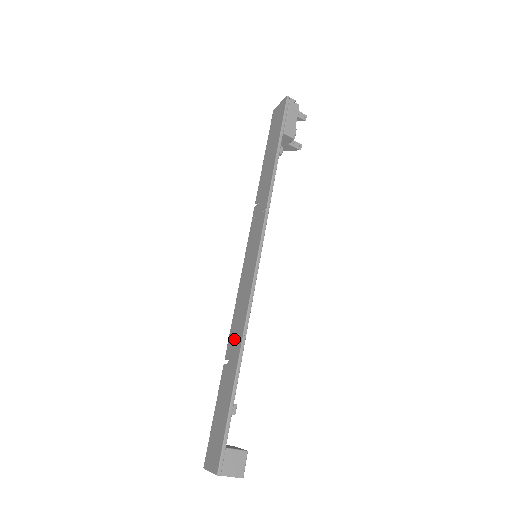
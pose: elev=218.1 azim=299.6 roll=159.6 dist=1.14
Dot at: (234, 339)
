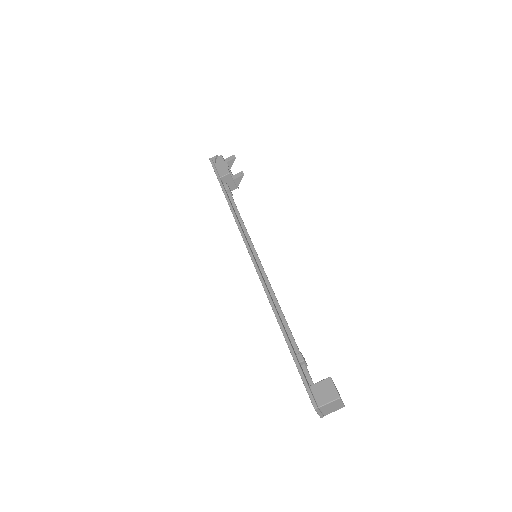
Dot at: occluded
